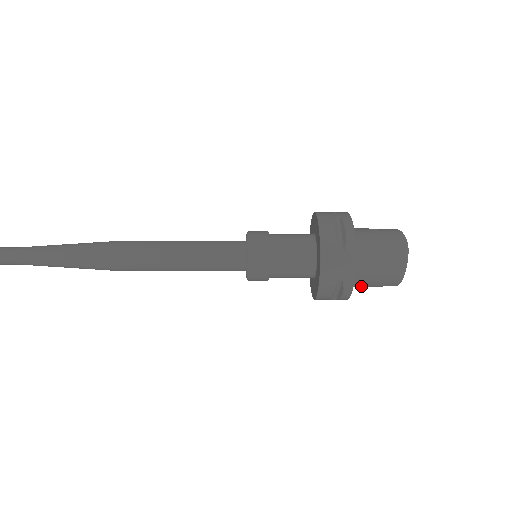
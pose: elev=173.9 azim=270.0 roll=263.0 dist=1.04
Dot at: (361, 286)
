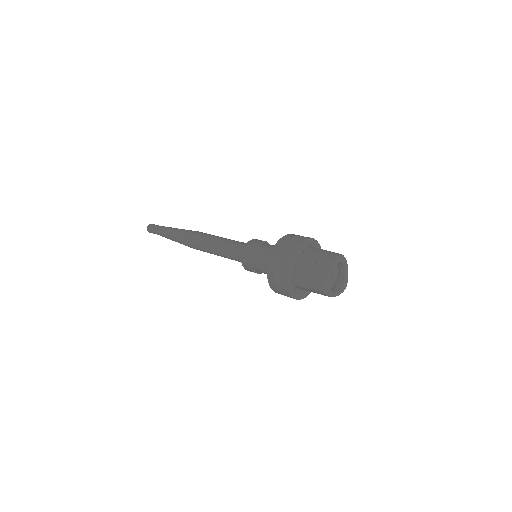
Dot at: occluded
